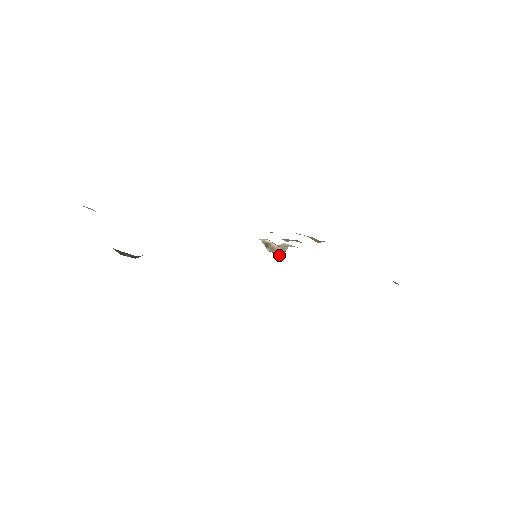
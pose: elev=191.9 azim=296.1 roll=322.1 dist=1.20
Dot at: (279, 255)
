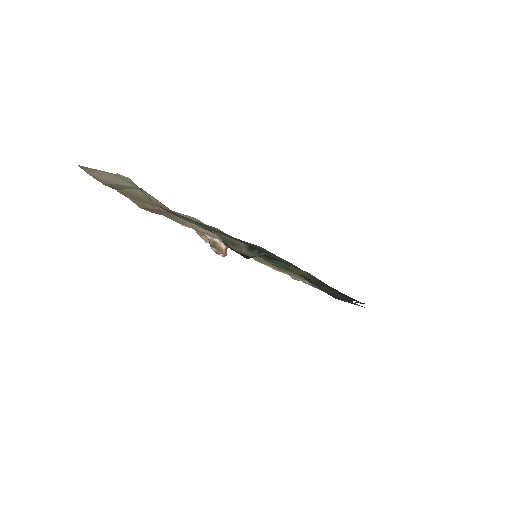
Dot at: (222, 256)
